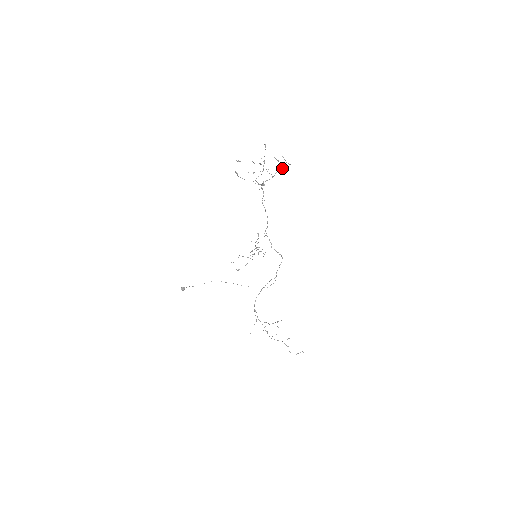
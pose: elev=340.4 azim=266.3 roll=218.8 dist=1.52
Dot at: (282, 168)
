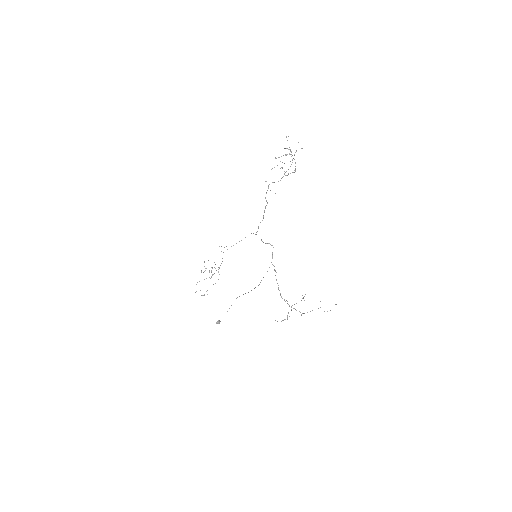
Dot at: (294, 154)
